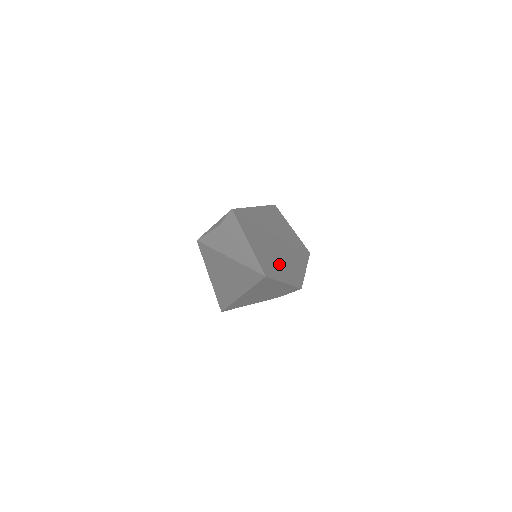
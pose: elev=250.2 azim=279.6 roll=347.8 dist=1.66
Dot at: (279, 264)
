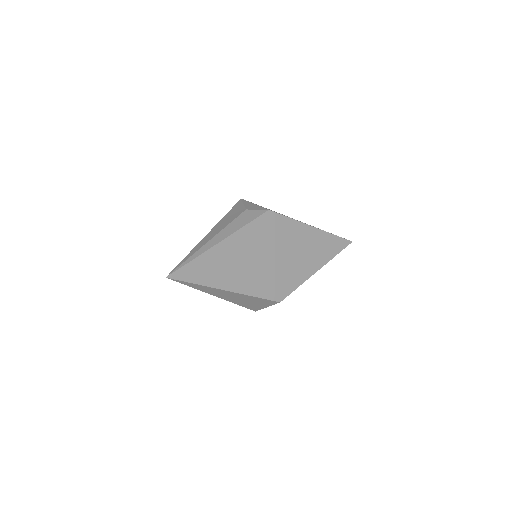
Dot at: (209, 281)
